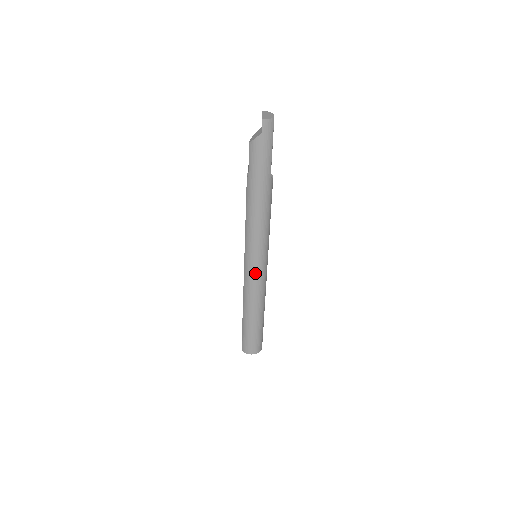
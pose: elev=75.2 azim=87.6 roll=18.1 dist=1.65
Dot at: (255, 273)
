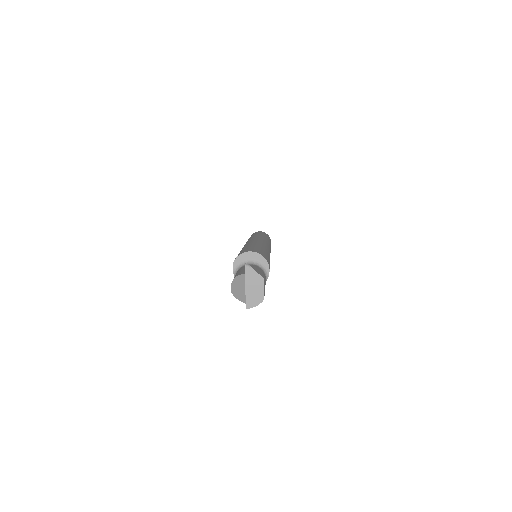
Dot at: occluded
